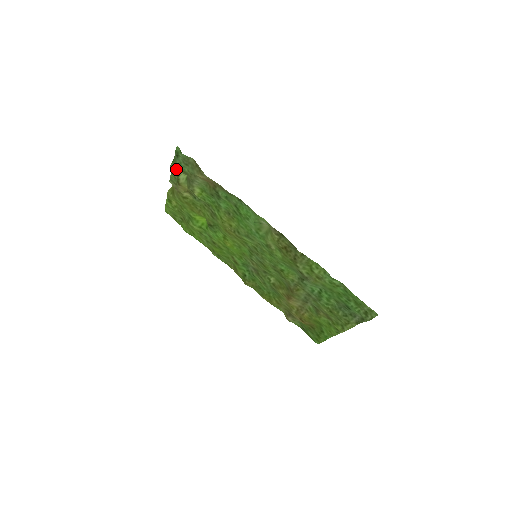
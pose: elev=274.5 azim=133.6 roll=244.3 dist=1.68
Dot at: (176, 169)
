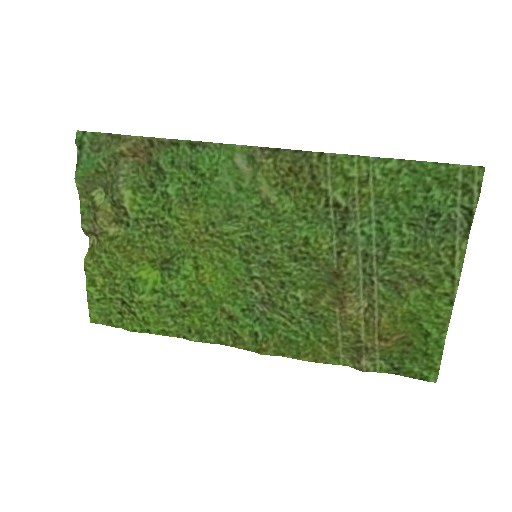
Dot at: (85, 180)
